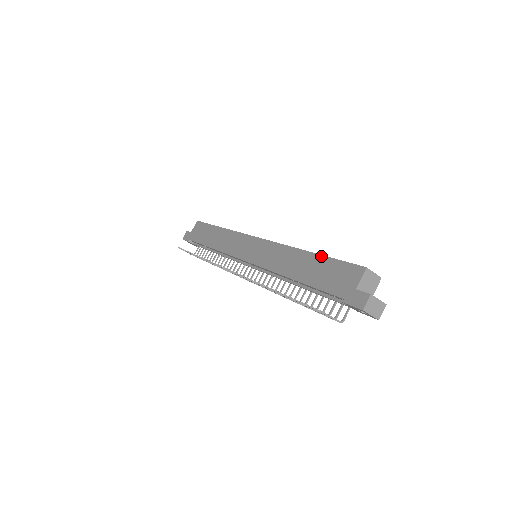
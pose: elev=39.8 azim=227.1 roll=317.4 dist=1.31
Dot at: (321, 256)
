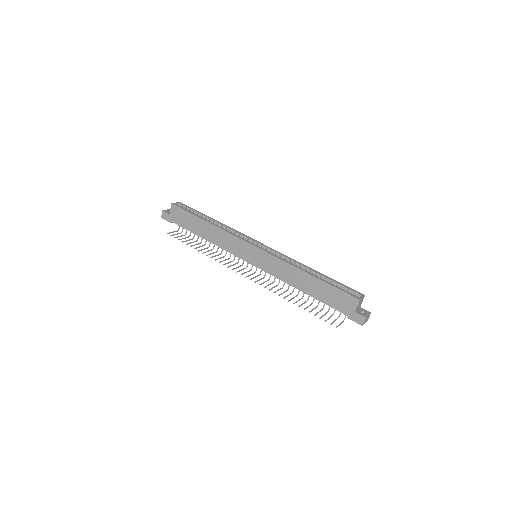
Dot at: (323, 282)
